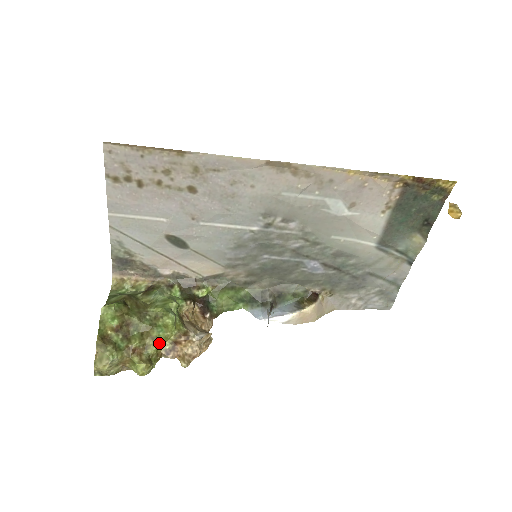
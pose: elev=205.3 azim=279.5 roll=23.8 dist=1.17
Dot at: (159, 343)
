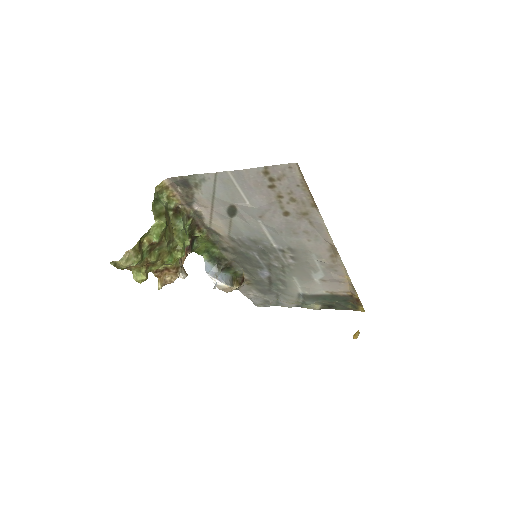
Dot at: occluded
